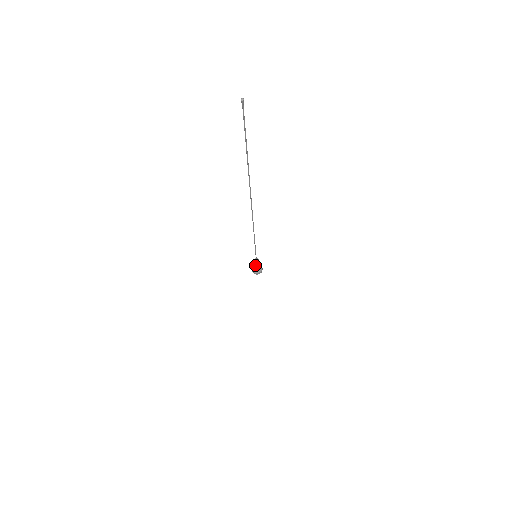
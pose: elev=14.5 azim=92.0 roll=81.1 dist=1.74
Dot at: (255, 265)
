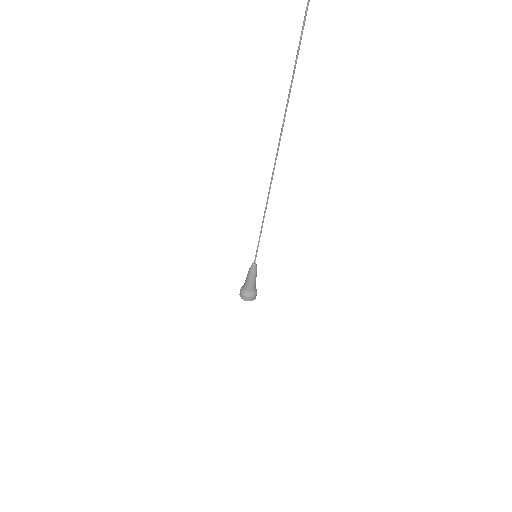
Dot at: (249, 278)
